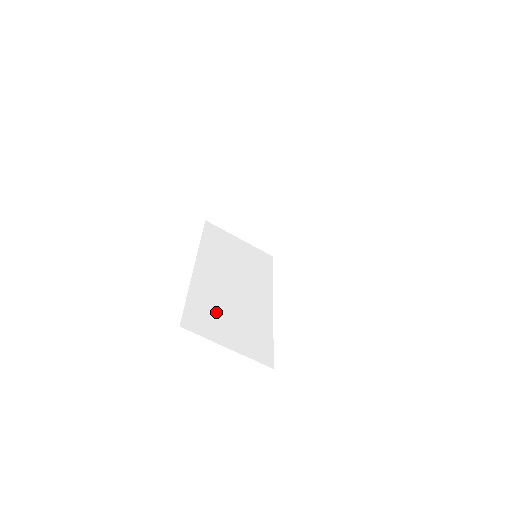
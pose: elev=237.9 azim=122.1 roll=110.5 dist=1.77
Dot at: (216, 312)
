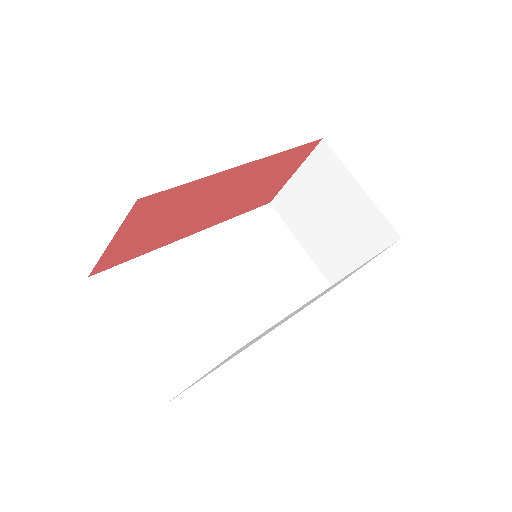
Dot at: (160, 293)
